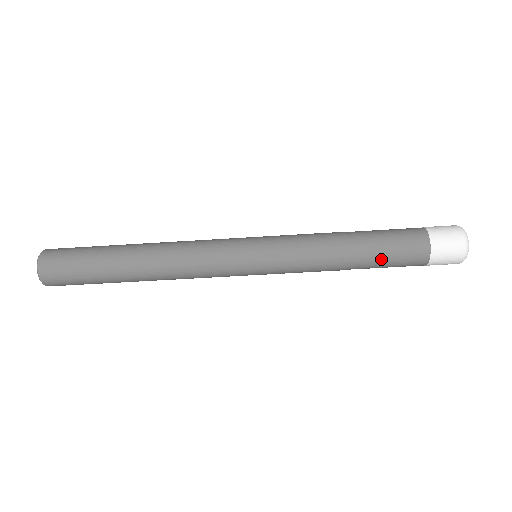
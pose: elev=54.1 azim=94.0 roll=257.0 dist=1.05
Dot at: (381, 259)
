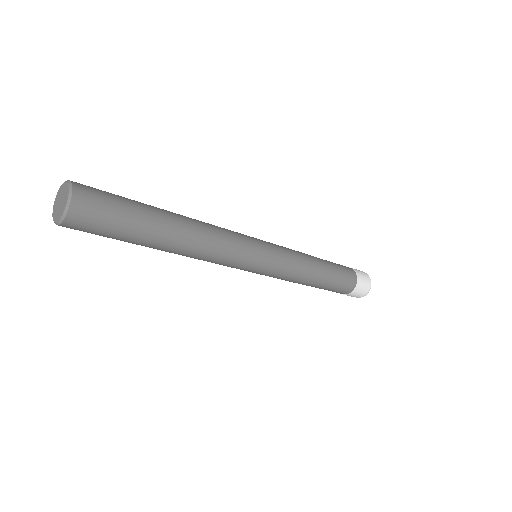
Dot at: (333, 282)
